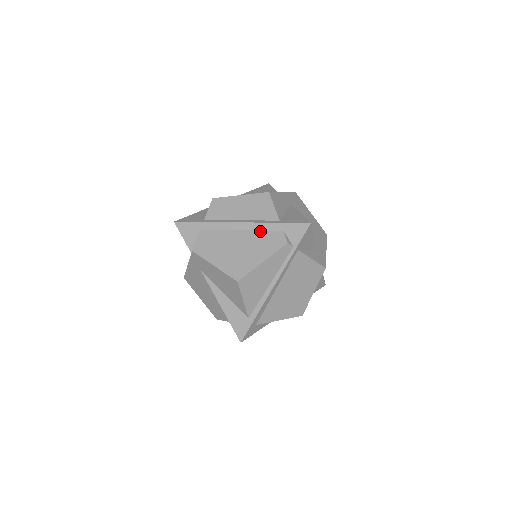
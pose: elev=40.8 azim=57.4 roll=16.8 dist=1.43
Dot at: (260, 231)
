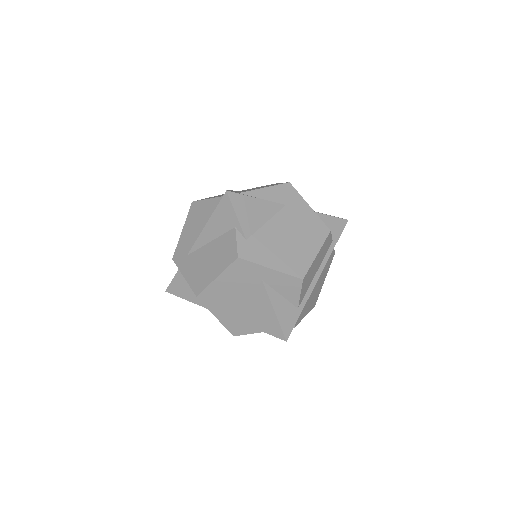
Dot at: occluded
